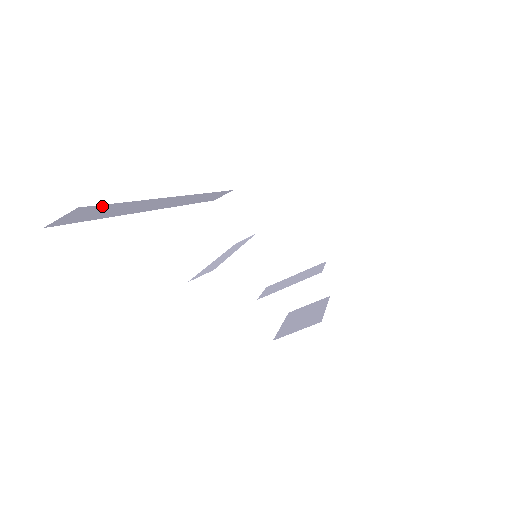
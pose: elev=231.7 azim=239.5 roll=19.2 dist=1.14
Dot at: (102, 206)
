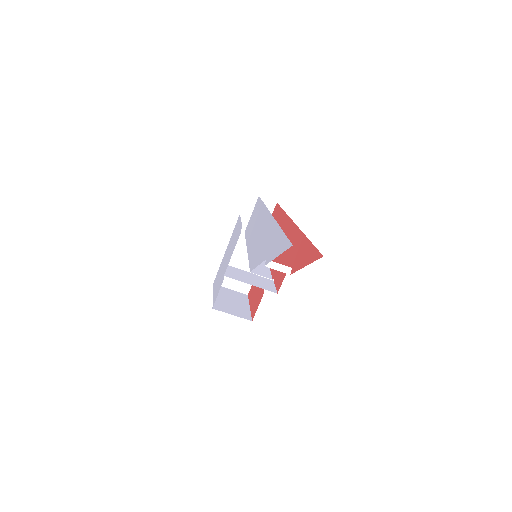
Dot at: occluded
